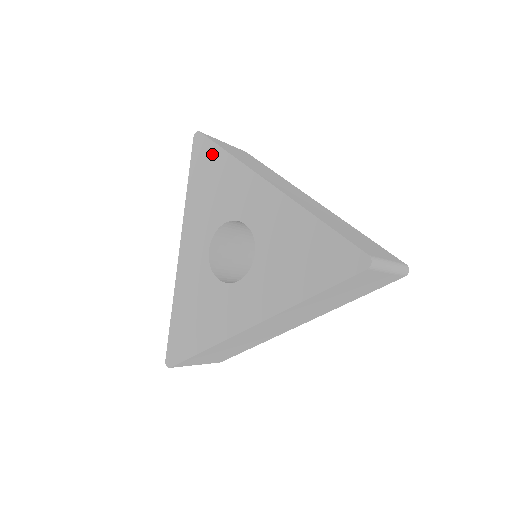
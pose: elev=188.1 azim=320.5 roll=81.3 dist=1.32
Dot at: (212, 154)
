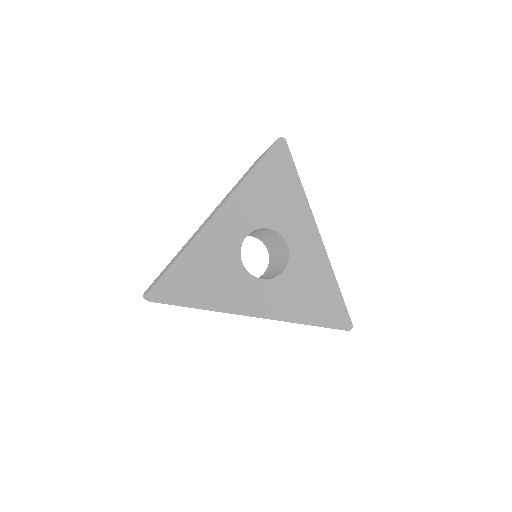
Dot at: (288, 169)
